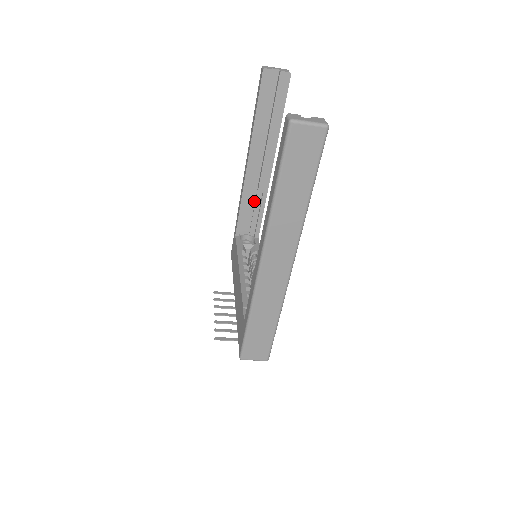
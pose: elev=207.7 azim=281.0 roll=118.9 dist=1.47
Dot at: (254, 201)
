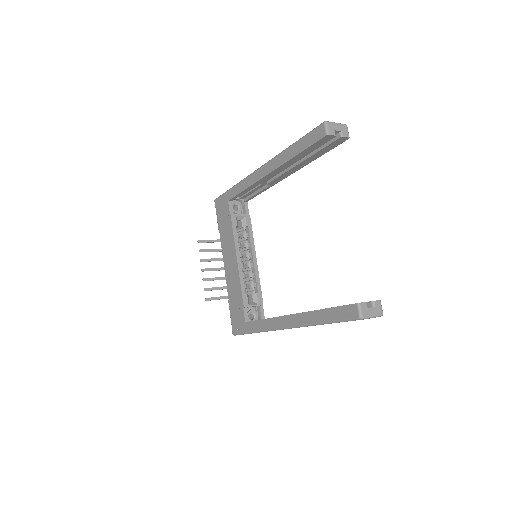
Dot at: (257, 185)
